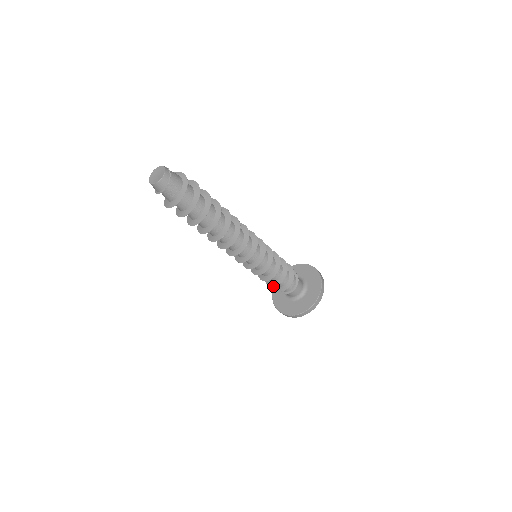
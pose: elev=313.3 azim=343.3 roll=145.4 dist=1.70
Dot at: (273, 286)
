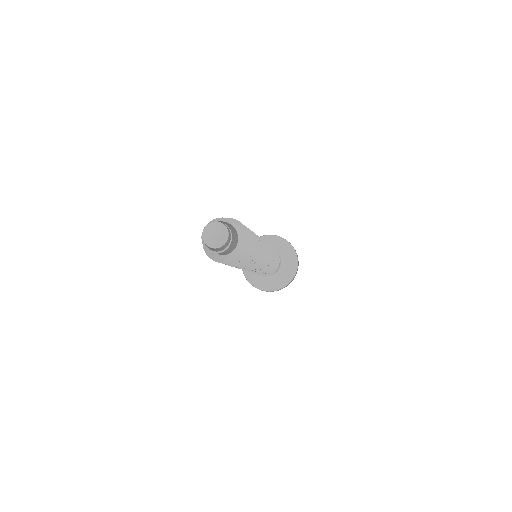
Dot at: occluded
